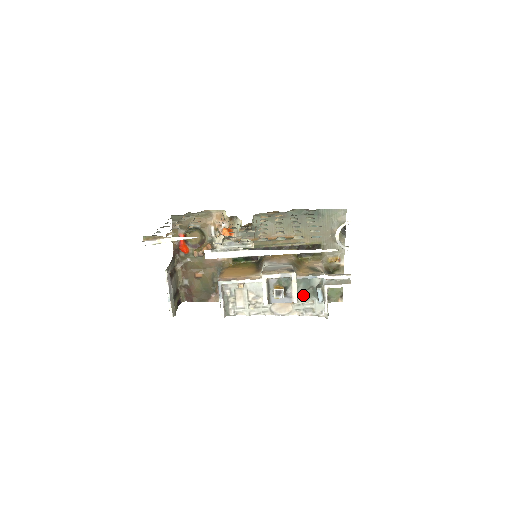
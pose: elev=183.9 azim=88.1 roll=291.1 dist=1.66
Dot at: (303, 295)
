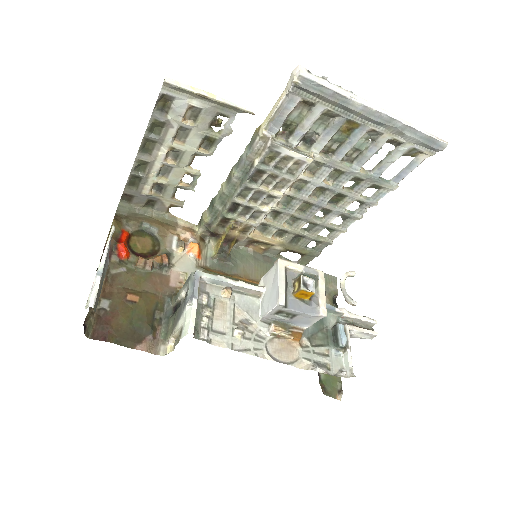
Dot at: (313, 338)
